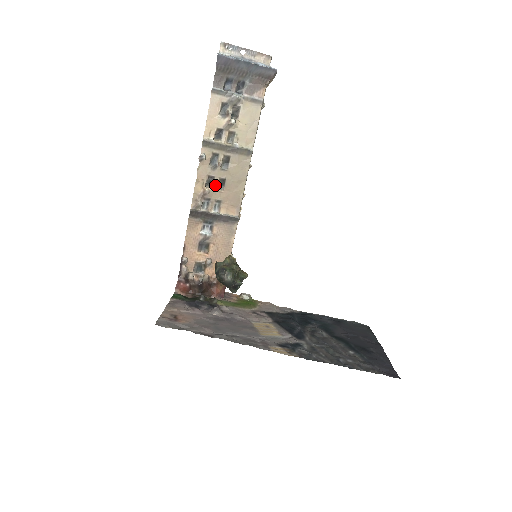
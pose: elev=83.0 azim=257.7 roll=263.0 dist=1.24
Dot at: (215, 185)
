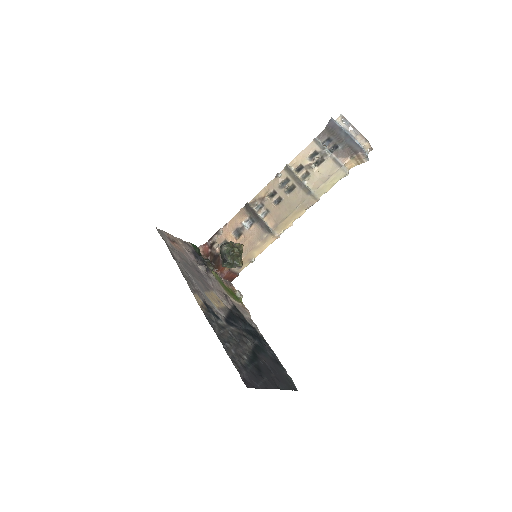
Dot at: (274, 199)
